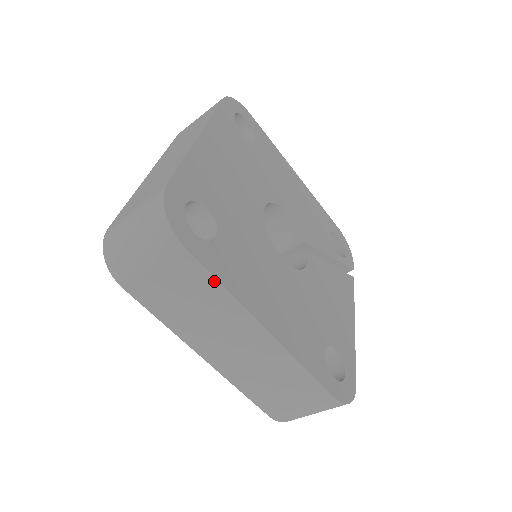
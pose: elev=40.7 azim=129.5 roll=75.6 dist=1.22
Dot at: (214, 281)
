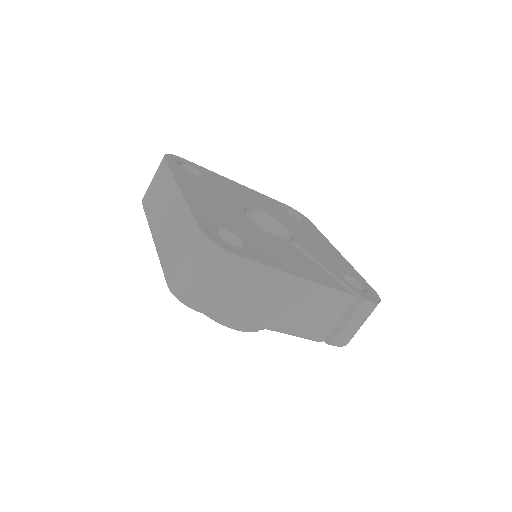
Dot at: (168, 168)
